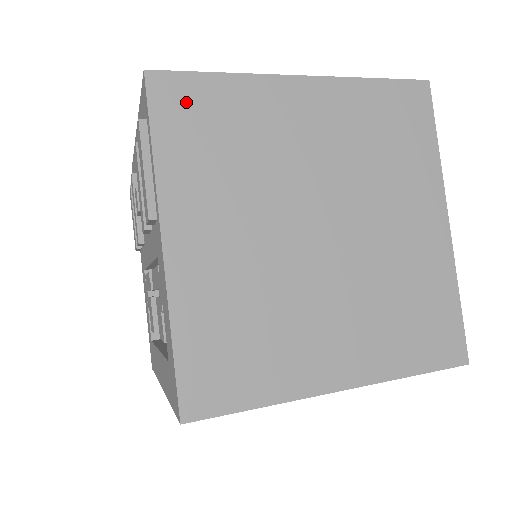
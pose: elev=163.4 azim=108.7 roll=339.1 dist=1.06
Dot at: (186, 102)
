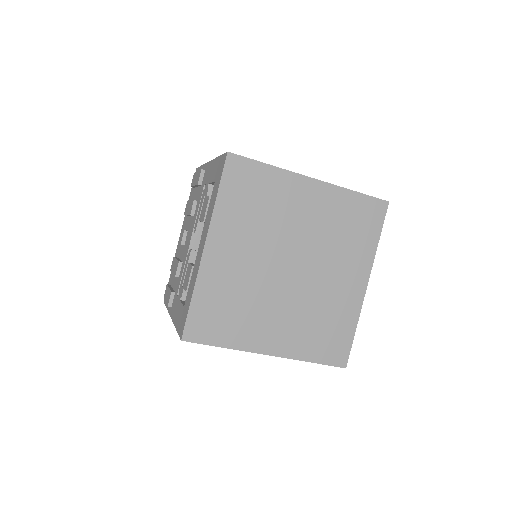
Dot at: occluded
